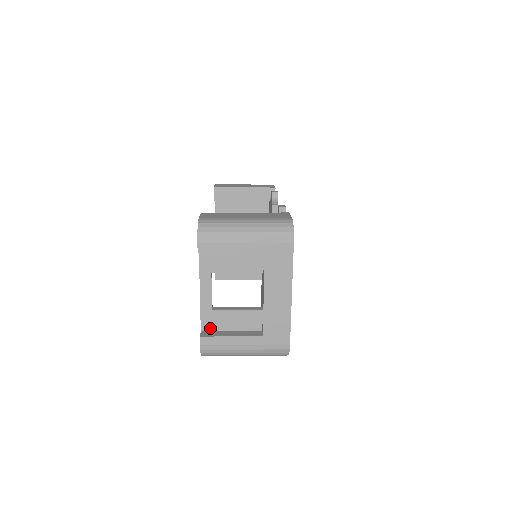
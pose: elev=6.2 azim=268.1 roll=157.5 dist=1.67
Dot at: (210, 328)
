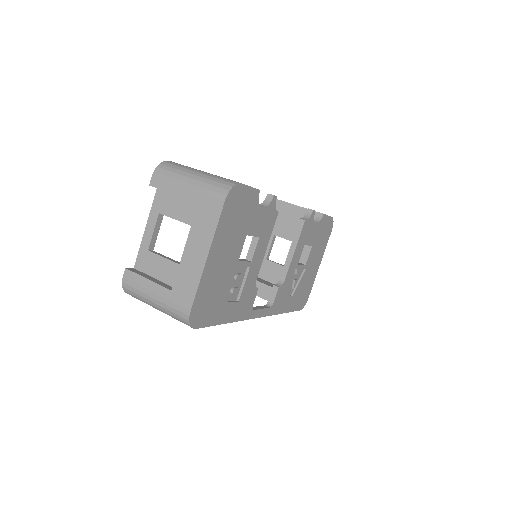
Dot at: (141, 268)
